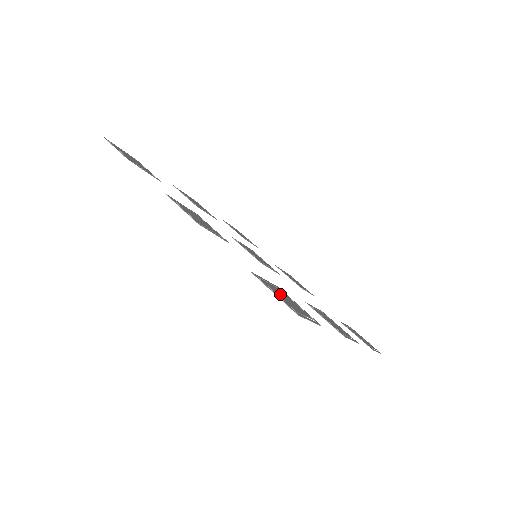
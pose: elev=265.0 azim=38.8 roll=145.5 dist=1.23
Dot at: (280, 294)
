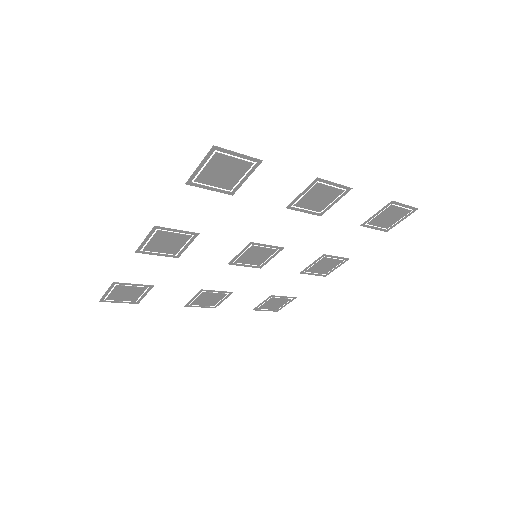
Dot at: (215, 174)
